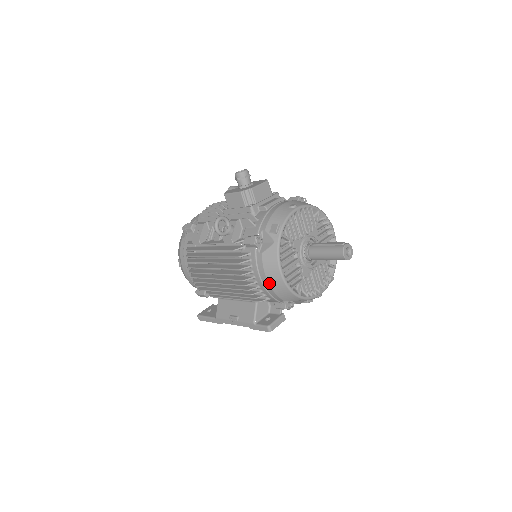
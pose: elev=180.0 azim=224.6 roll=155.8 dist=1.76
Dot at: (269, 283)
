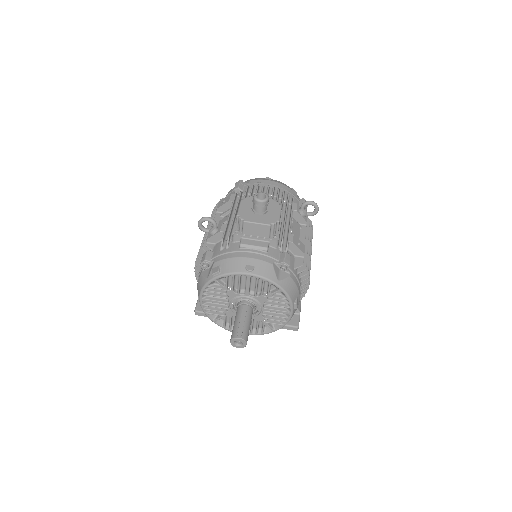
Dot at: occluded
